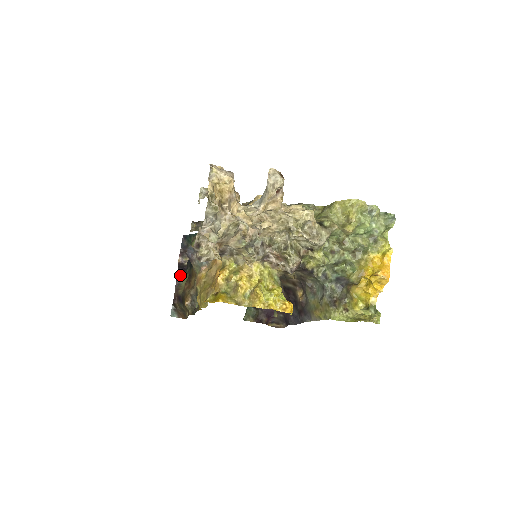
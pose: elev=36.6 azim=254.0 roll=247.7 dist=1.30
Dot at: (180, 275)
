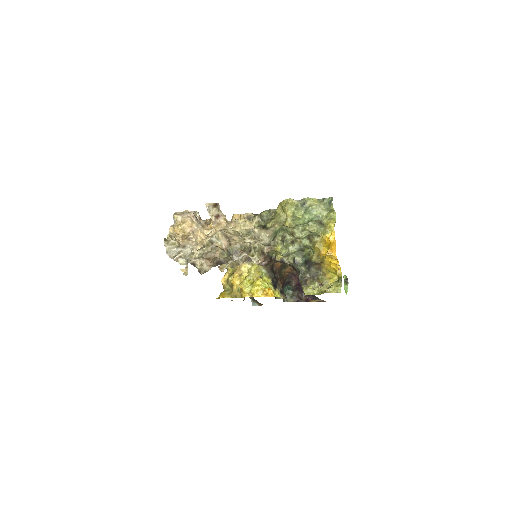
Dot at: occluded
